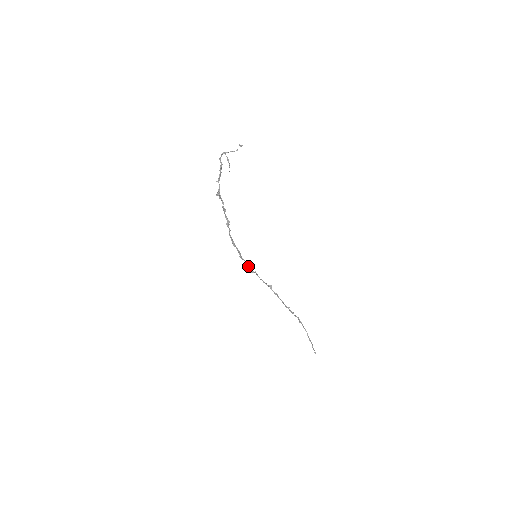
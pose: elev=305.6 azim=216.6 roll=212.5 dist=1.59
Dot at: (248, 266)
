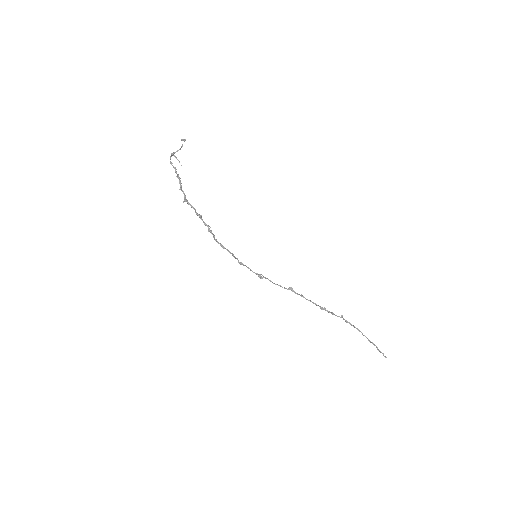
Dot at: (253, 272)
